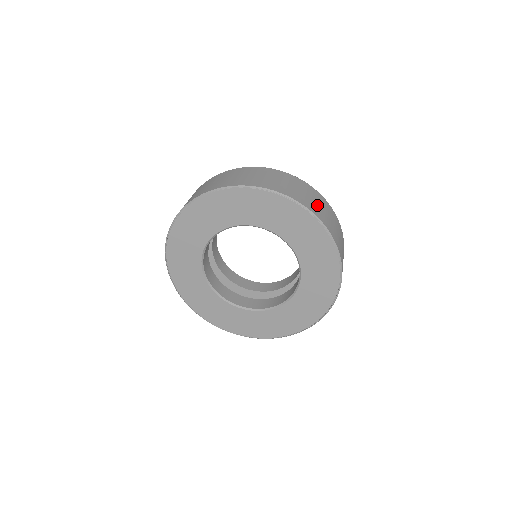
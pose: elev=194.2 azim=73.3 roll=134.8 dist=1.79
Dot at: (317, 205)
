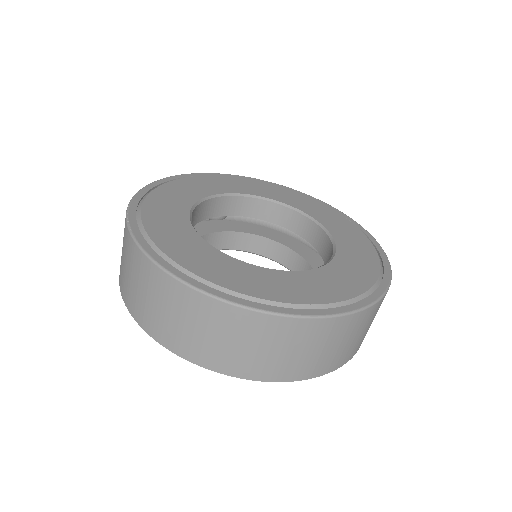
Dot at: (223, 345)
